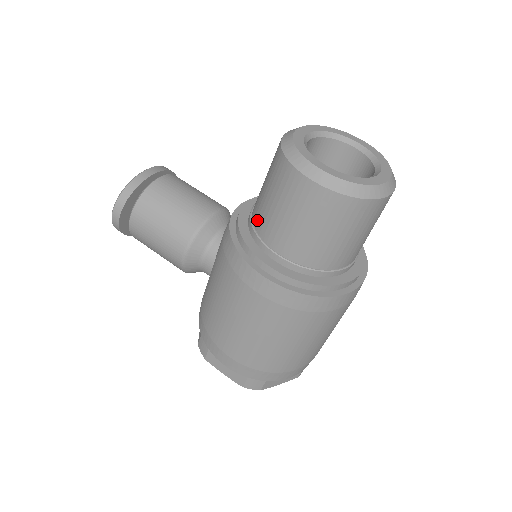
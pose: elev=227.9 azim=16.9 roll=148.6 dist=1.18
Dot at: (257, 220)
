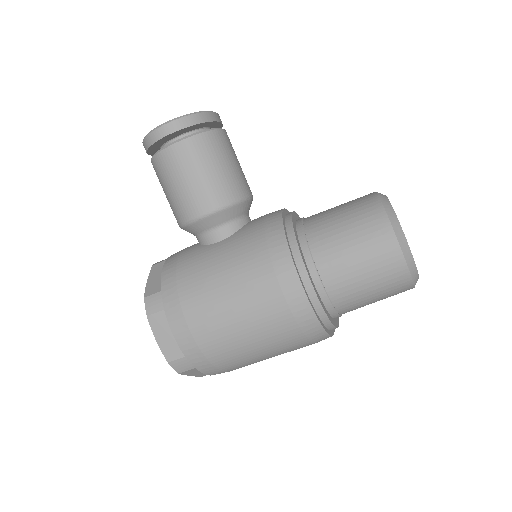
Dot at: (316, 237)
